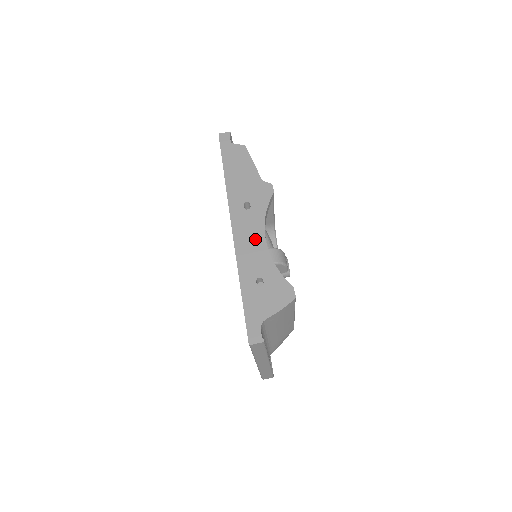
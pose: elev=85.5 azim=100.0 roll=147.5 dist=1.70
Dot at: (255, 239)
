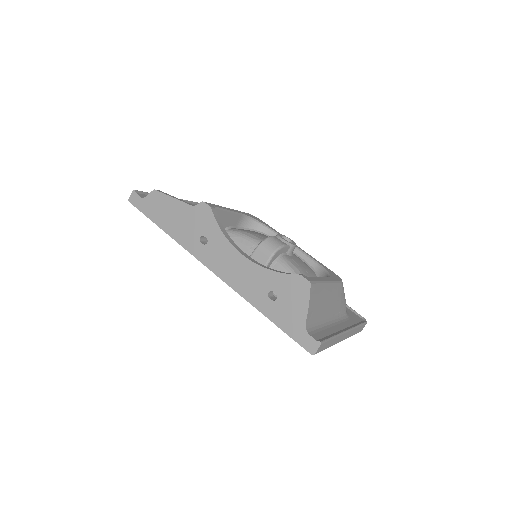
Dot at: (235, 263)
